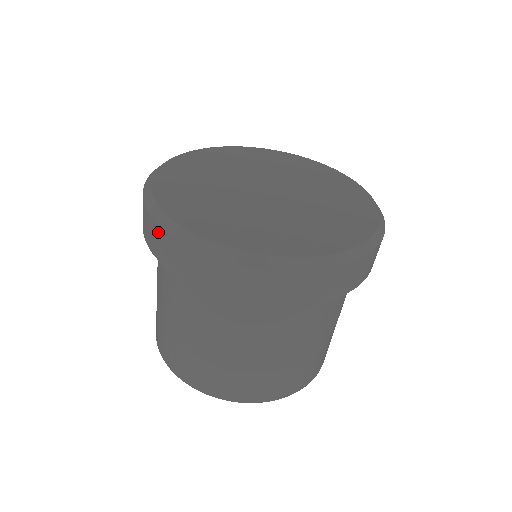
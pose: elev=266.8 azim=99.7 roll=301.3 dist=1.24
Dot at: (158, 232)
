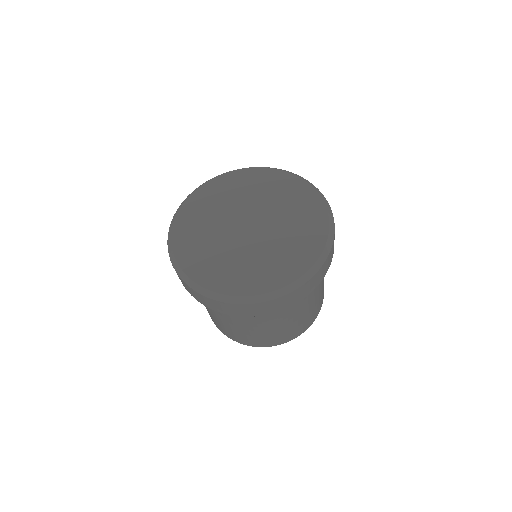
Dot at: (229, 306)
